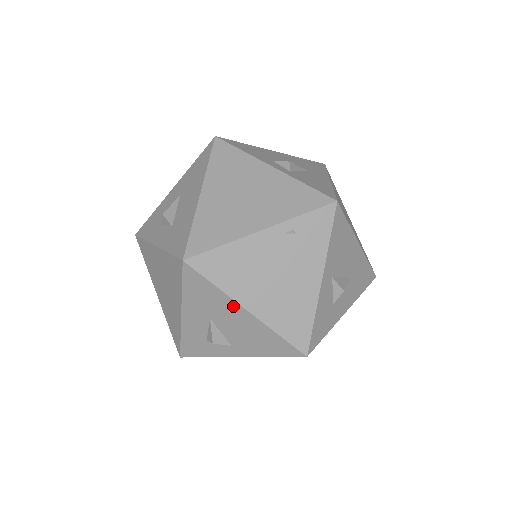
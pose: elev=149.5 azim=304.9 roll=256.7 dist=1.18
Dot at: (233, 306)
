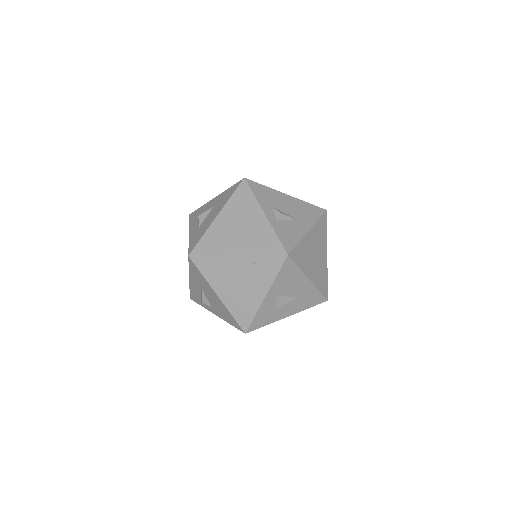
Dot at: (211, 289)
